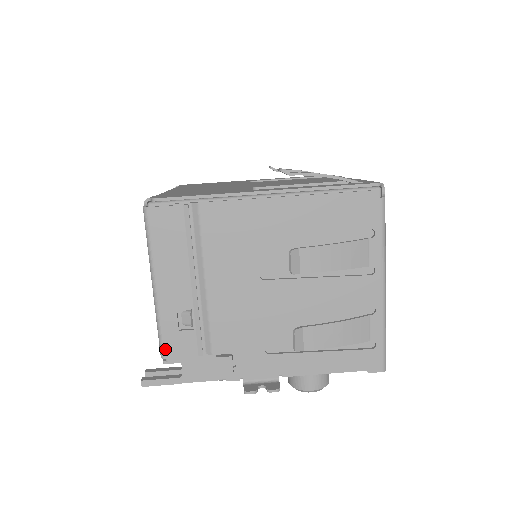
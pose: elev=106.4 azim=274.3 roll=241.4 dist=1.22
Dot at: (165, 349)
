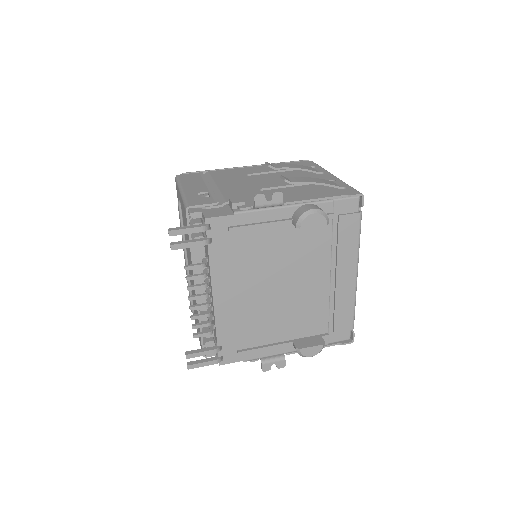
Dot at: (189, 204)
